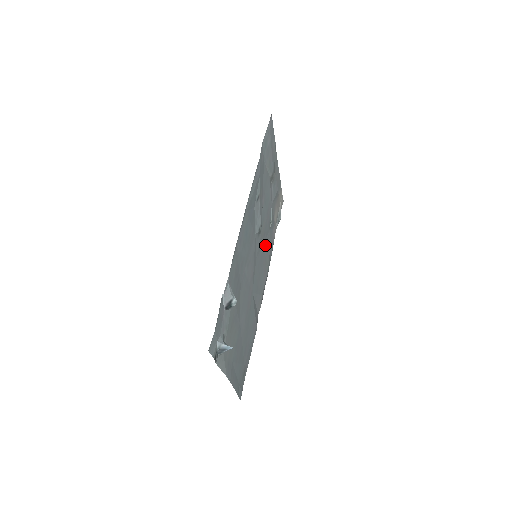
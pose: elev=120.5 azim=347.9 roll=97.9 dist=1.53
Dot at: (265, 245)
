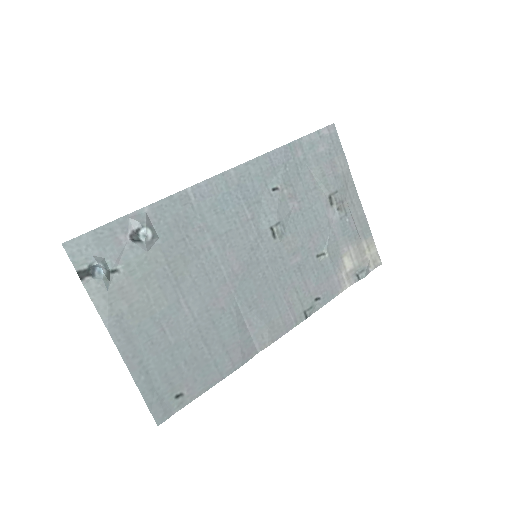
Dot at: (298, 271)
